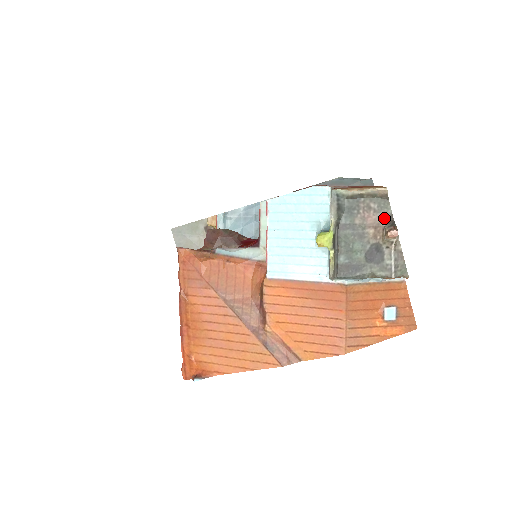
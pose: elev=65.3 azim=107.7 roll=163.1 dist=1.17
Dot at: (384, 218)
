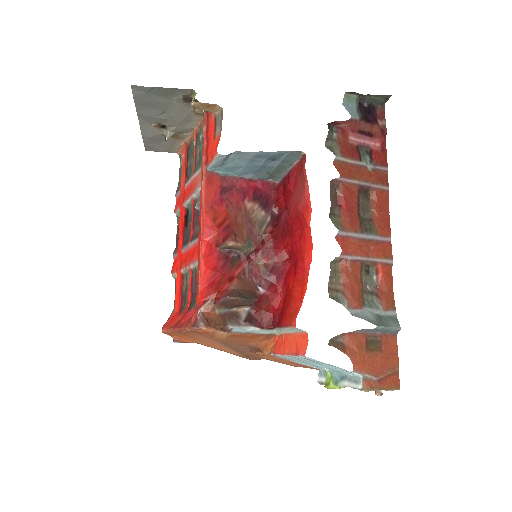
Dot at: occluded
